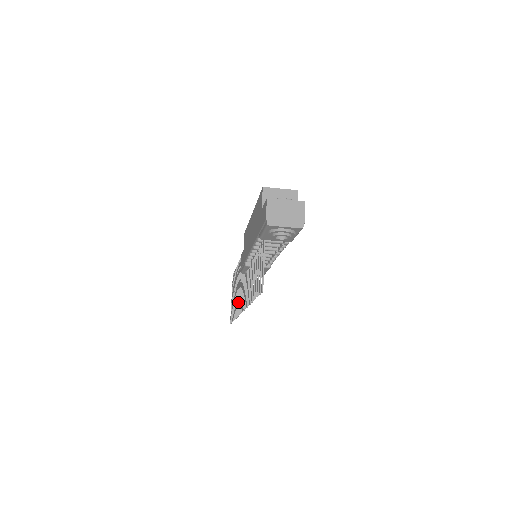
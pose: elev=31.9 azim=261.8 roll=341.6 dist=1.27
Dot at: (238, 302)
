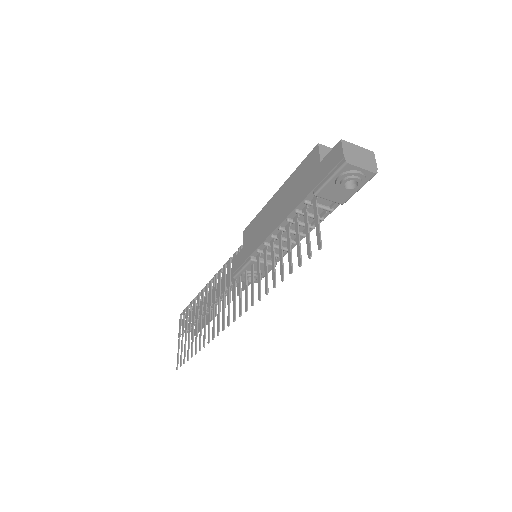
Dot at: occluded
